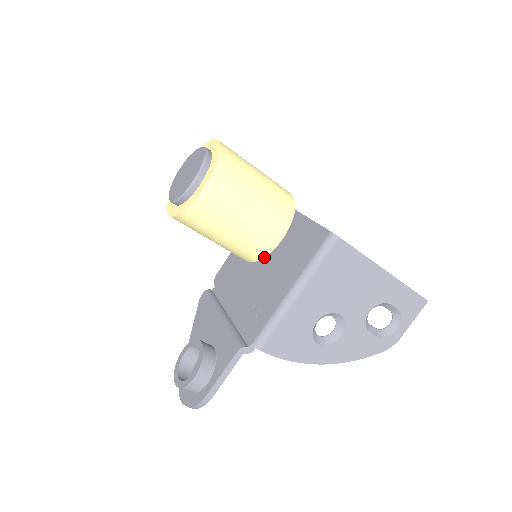
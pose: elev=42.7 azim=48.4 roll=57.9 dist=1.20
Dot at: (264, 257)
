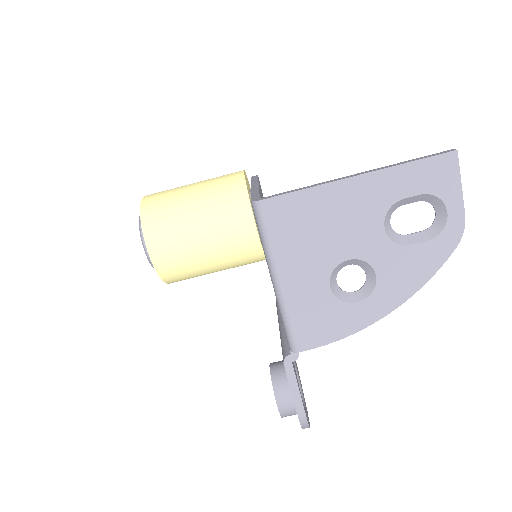
Dot at: (263, 251)
